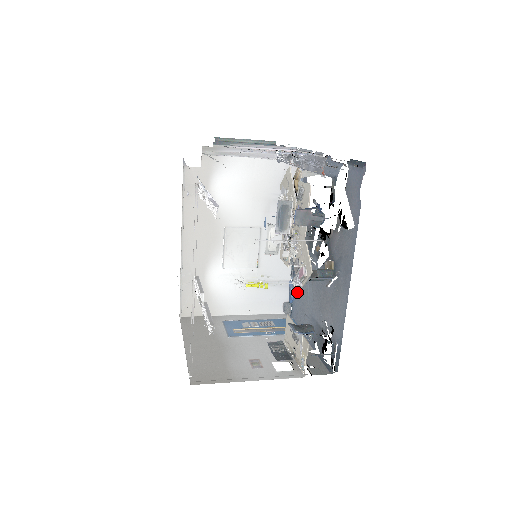
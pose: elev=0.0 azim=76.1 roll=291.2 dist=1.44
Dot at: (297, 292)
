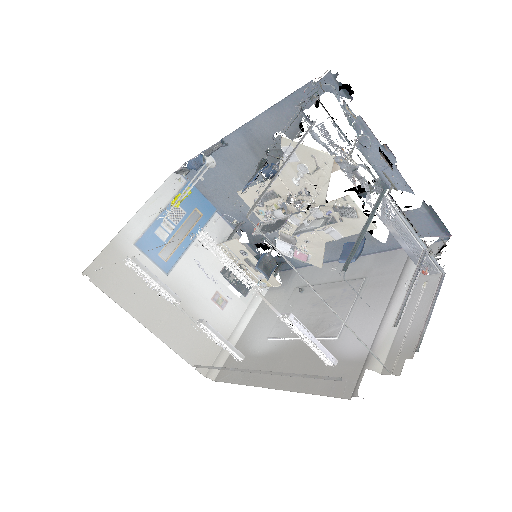
Dot at: (212, 173)
